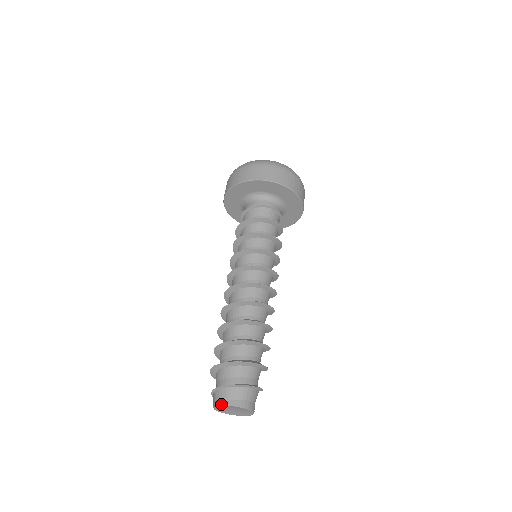
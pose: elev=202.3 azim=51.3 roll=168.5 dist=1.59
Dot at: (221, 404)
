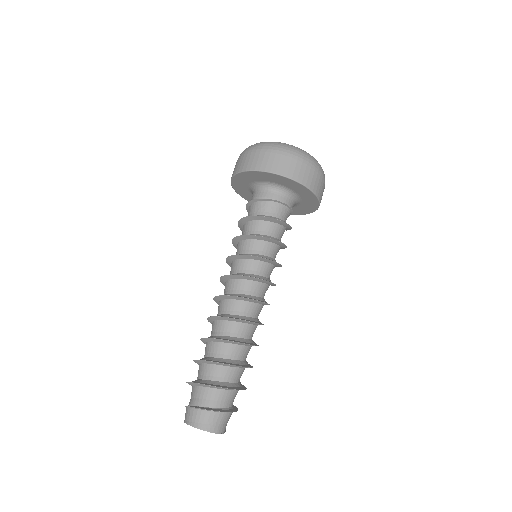
Dot at: (190, 424)
